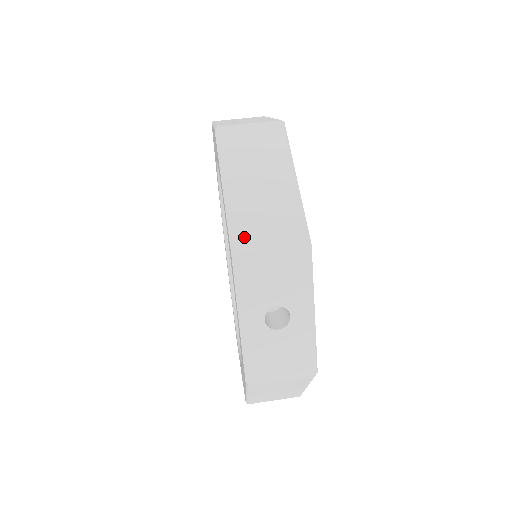
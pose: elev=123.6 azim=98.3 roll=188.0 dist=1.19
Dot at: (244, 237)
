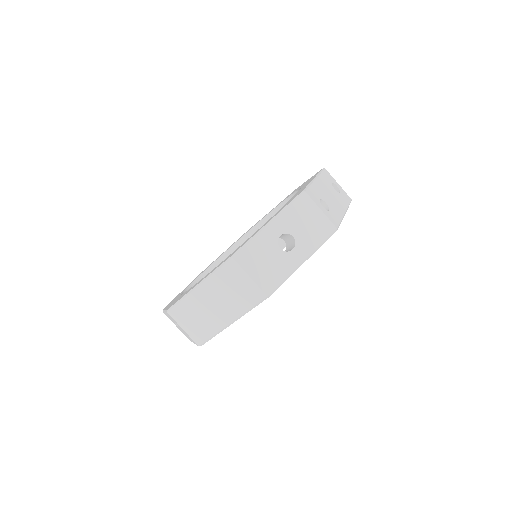
Dot at: (178, 313)
